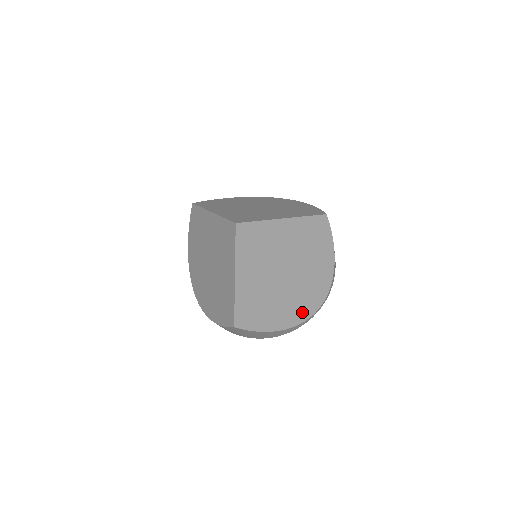
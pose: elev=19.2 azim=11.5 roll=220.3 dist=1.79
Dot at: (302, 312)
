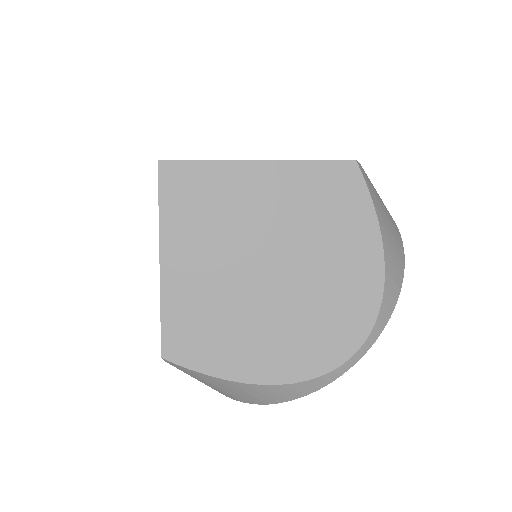
Dot at: (313, 355)
